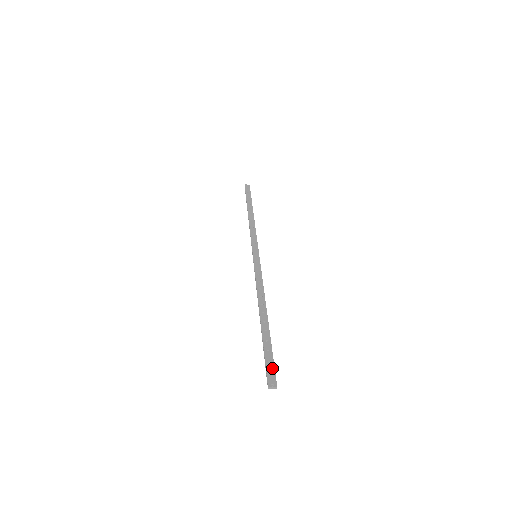
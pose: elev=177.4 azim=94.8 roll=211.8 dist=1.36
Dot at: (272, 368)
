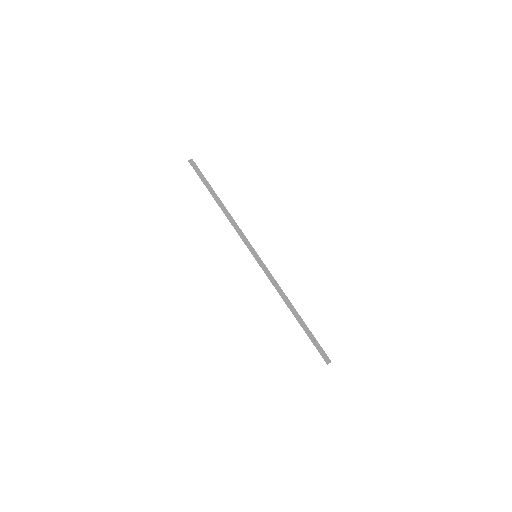
Dot at: (323, 351)
